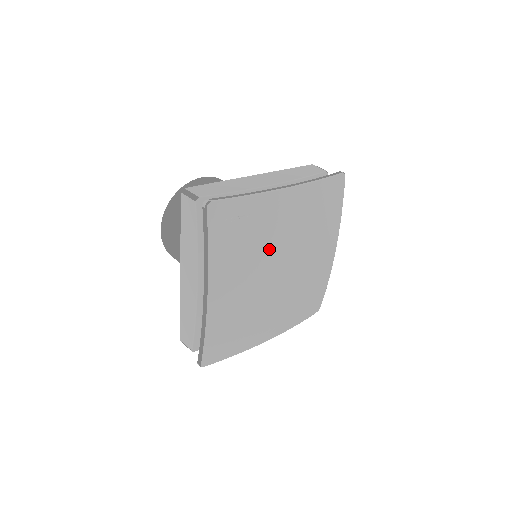
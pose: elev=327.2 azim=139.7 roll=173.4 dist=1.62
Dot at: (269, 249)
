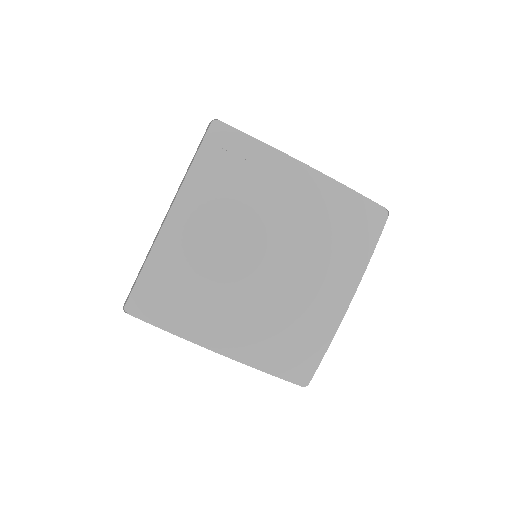
Dot at: (257, 212)
